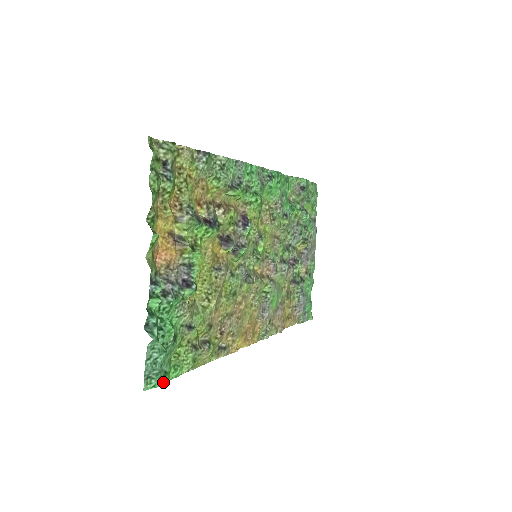
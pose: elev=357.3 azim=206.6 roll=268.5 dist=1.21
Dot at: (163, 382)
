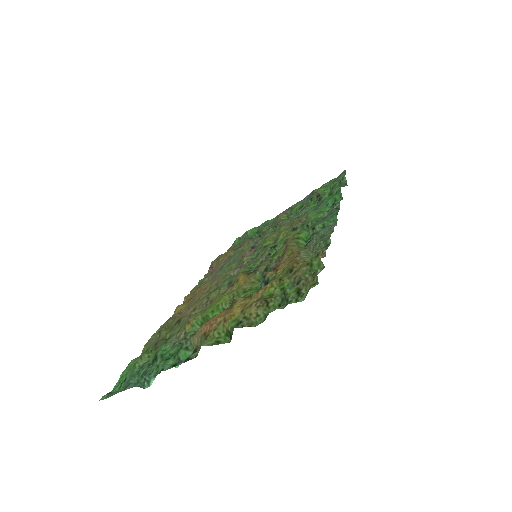
Dot at: (117, 384)
